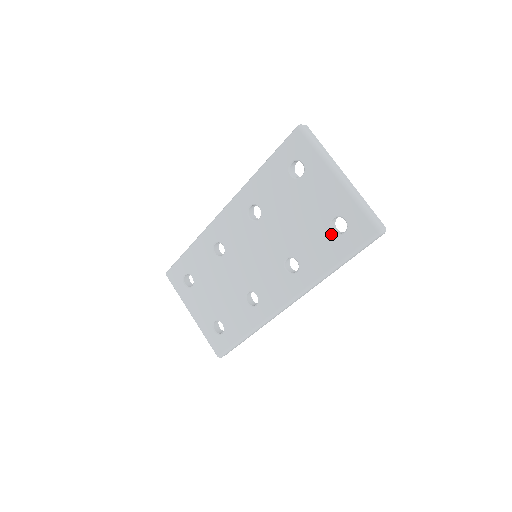
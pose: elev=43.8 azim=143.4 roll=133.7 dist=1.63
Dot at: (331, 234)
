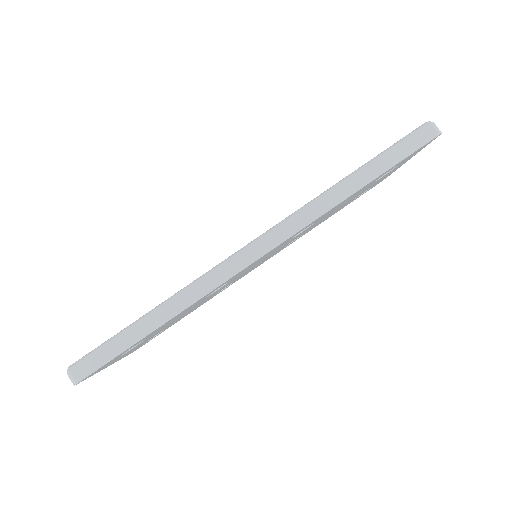
Dot at: occluded
